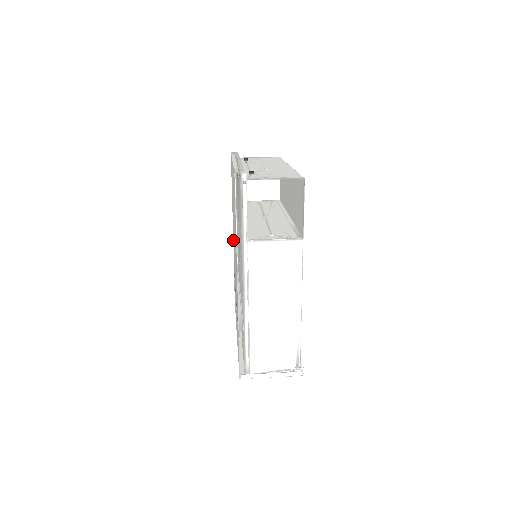
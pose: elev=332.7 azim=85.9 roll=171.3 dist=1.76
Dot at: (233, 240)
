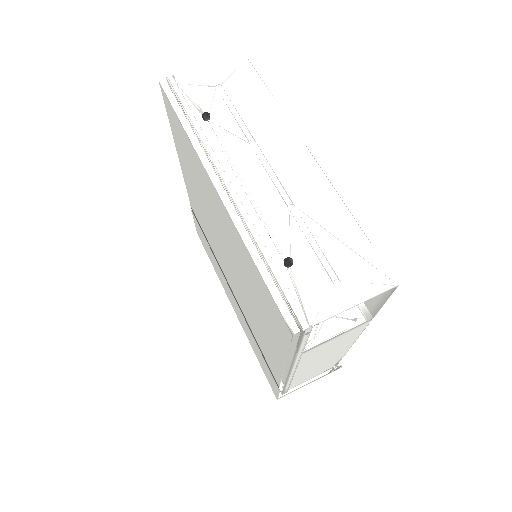
Dot at: occluded
